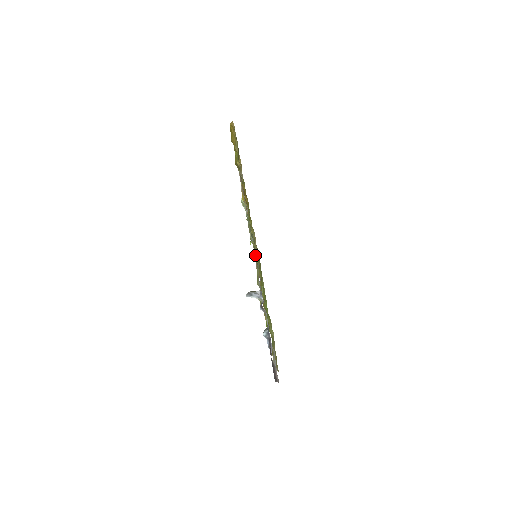
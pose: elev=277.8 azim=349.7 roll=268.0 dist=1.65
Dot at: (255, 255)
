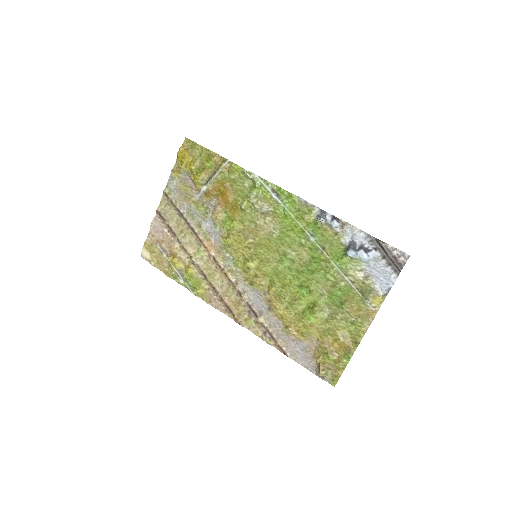
Dot at: (253, 258)
